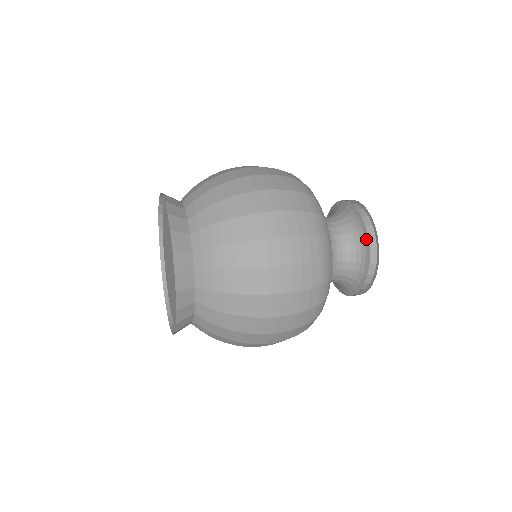
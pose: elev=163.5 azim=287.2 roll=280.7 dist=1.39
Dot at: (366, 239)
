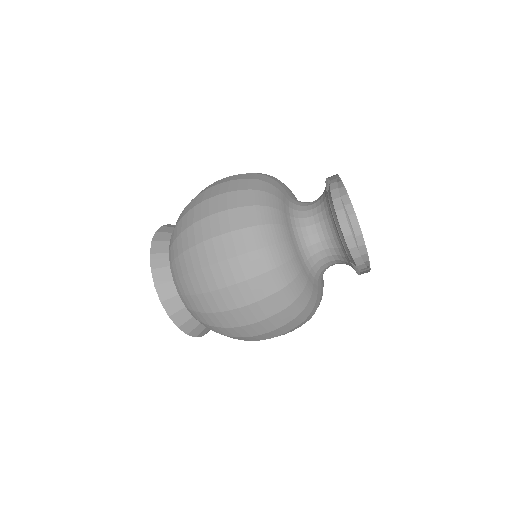
Dot at: (326, 181)
